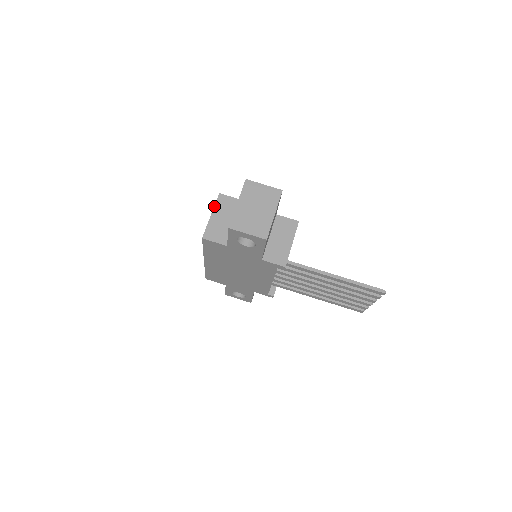
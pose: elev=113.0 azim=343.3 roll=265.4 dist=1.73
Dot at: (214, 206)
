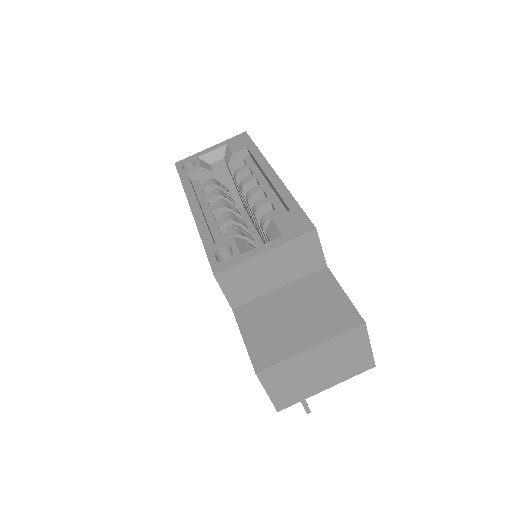
Dot at: (286, 242)
